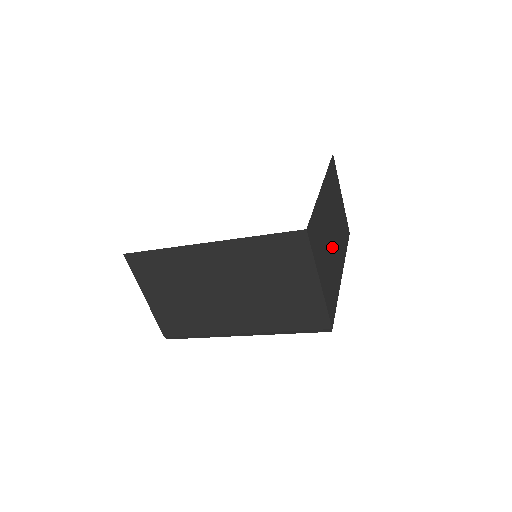
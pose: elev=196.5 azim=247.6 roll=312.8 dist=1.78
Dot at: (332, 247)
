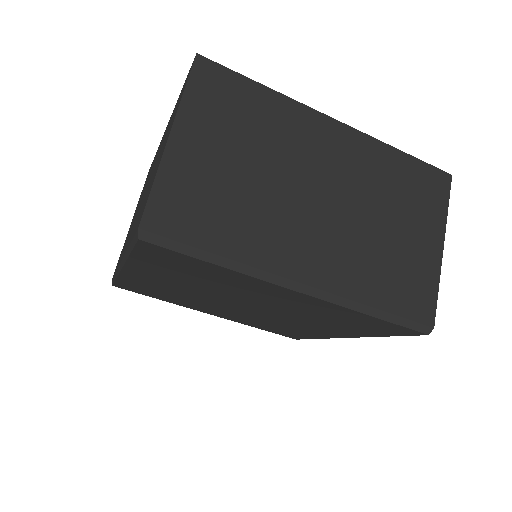
Dot at: occluded
